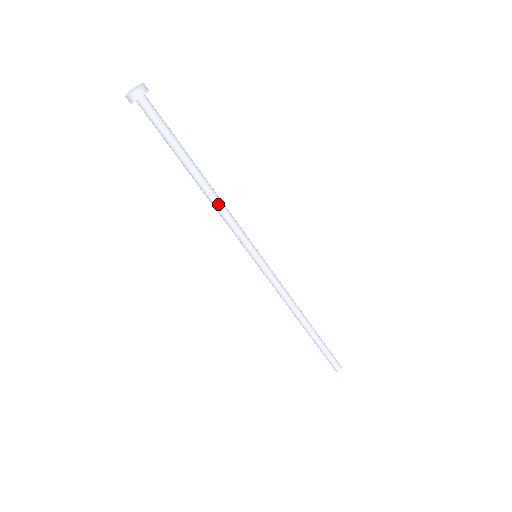
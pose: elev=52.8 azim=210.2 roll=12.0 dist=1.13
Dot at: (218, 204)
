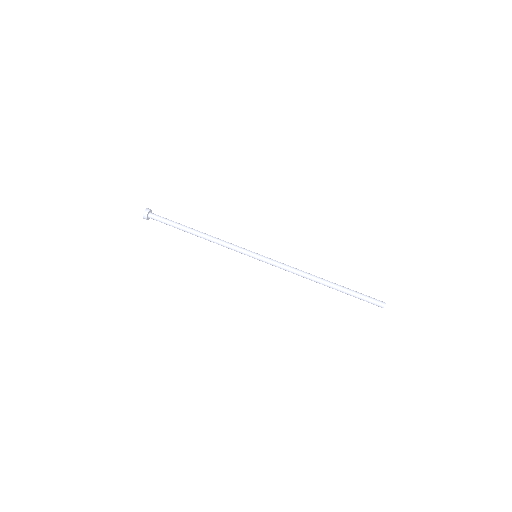
Dot at: (214, 237)
